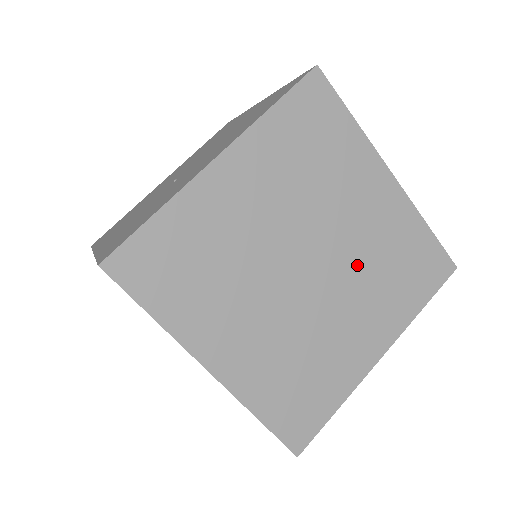
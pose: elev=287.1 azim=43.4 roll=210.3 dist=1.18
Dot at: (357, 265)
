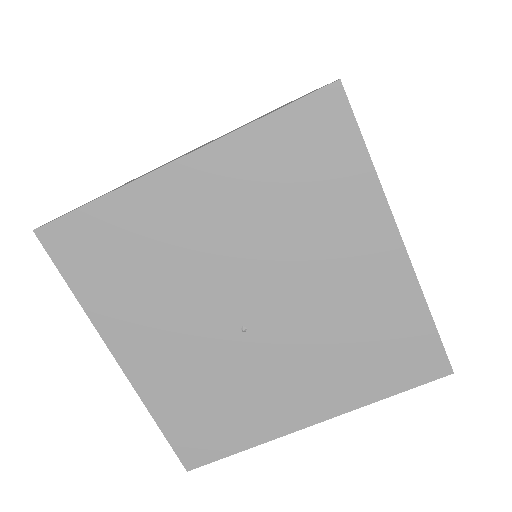
Dot at: occluded
